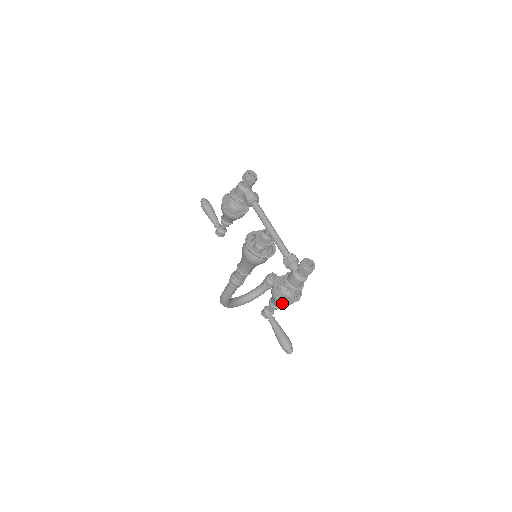
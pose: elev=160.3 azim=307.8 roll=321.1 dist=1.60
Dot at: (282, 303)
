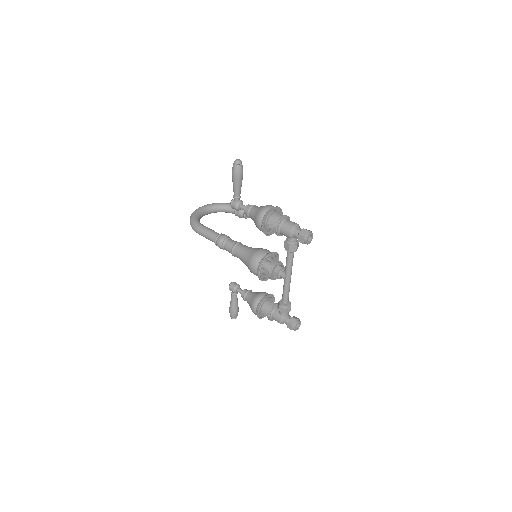
Dot at: (255, 314)
